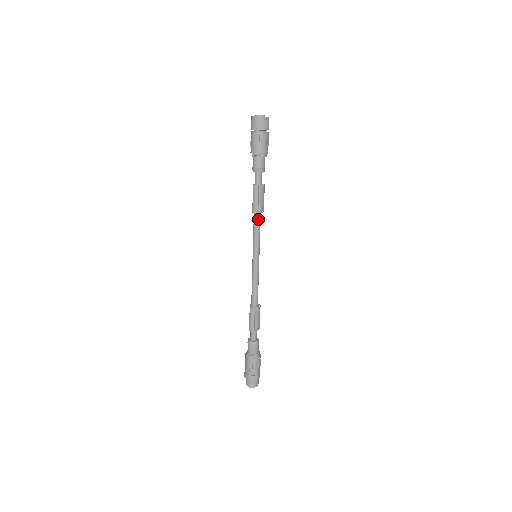
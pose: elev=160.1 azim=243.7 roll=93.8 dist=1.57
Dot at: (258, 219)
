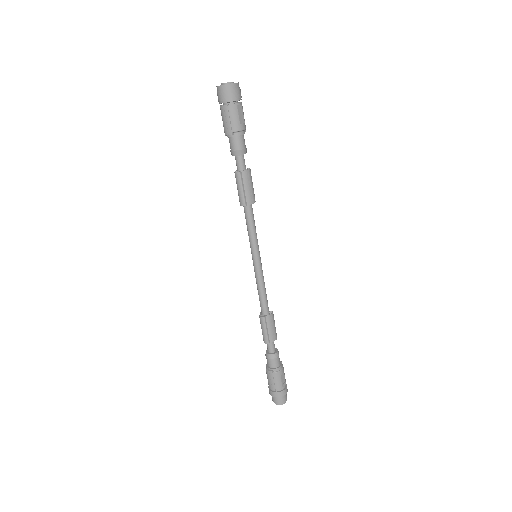
Dot at: (249, 212)
